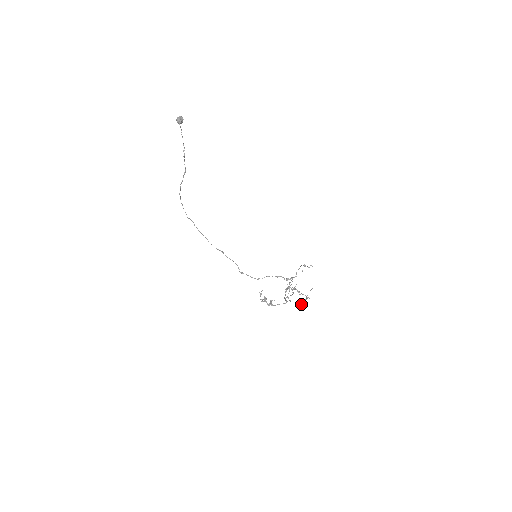
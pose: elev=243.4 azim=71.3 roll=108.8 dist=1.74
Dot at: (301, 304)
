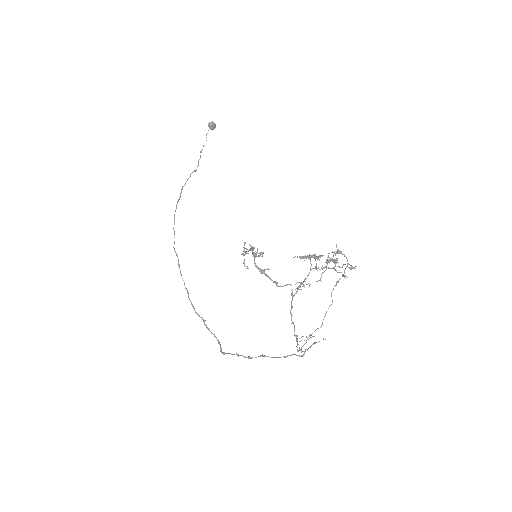
Dot at: occluded
